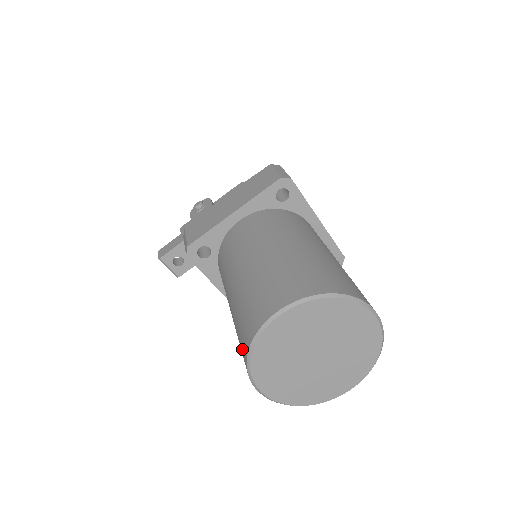
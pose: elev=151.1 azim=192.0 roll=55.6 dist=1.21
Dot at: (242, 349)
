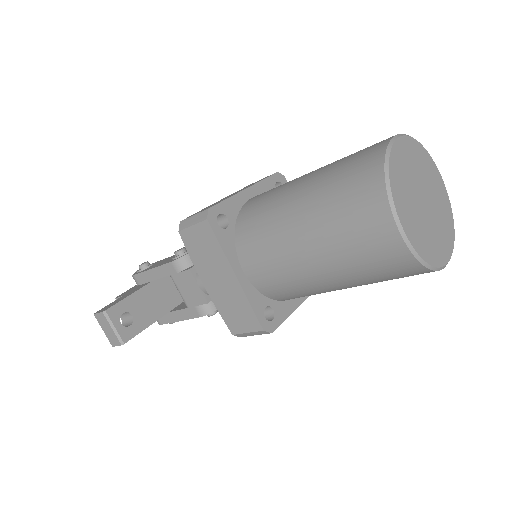
Dot at: (364, 189)
